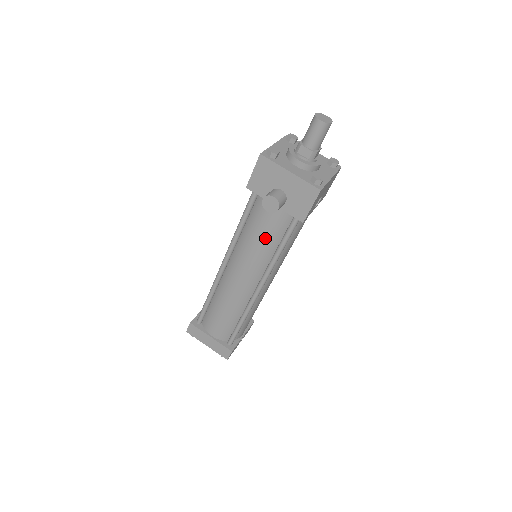
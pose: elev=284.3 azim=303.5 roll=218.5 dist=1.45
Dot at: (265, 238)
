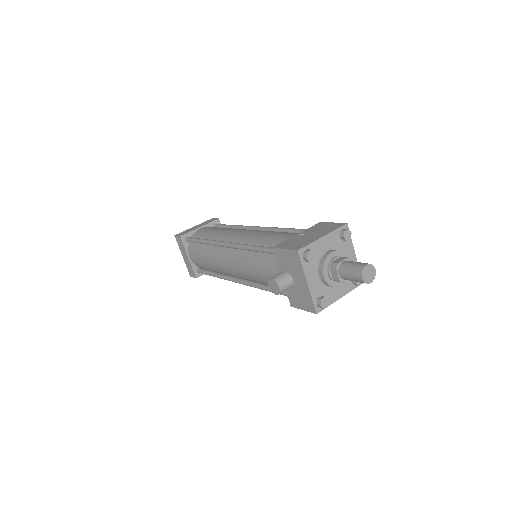
Dot at: (262, 276)
